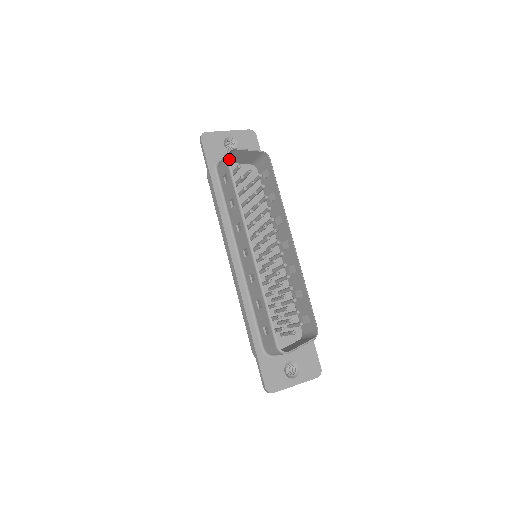
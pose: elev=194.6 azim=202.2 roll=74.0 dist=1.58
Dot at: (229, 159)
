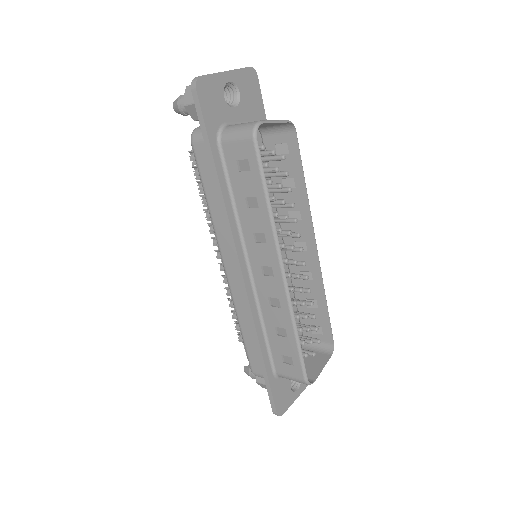
Dot at: occluded
